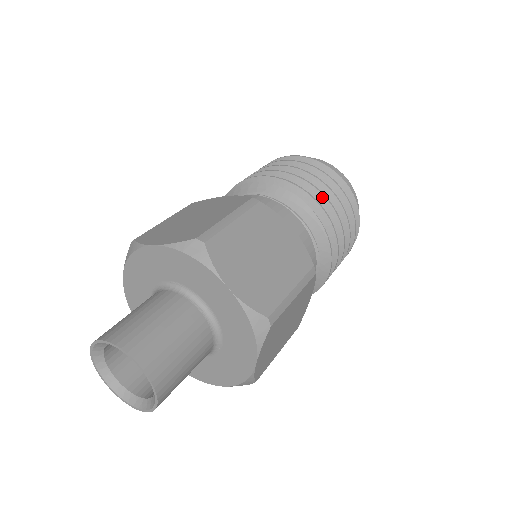
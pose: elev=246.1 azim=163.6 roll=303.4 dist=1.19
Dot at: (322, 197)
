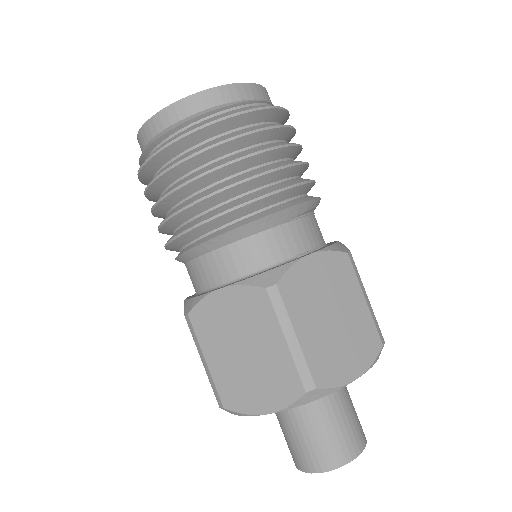
Dot at: occluded
